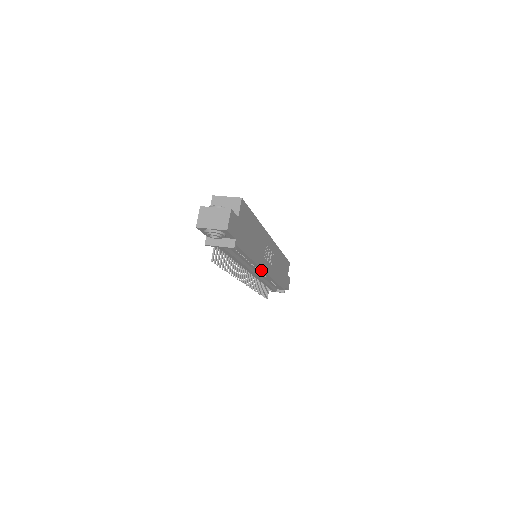
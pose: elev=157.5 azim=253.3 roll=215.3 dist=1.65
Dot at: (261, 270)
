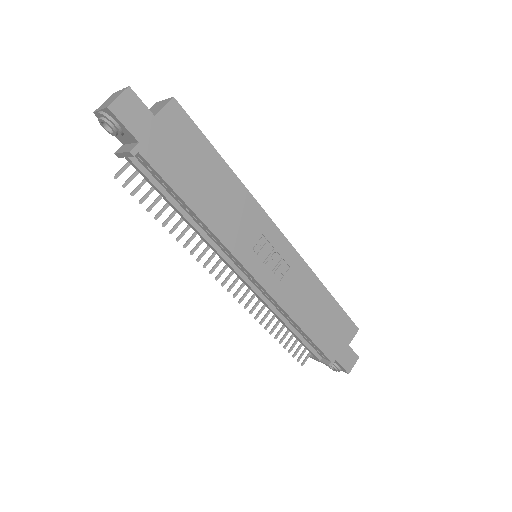
Dot at: (242, 266)
